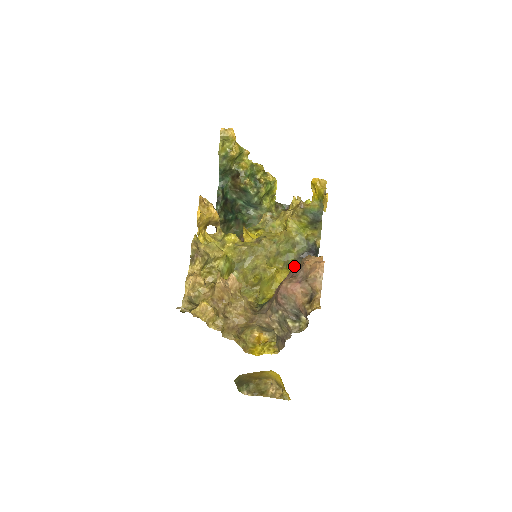
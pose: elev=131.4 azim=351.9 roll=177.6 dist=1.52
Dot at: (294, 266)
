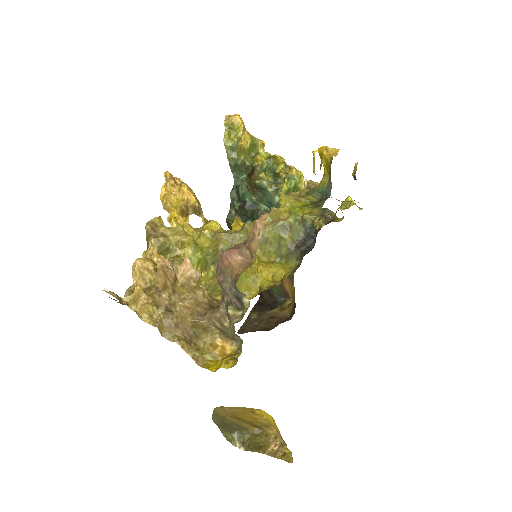
Dot at: (291, 260)
